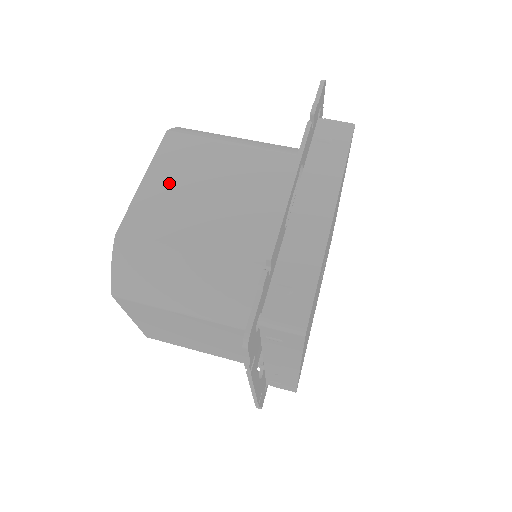
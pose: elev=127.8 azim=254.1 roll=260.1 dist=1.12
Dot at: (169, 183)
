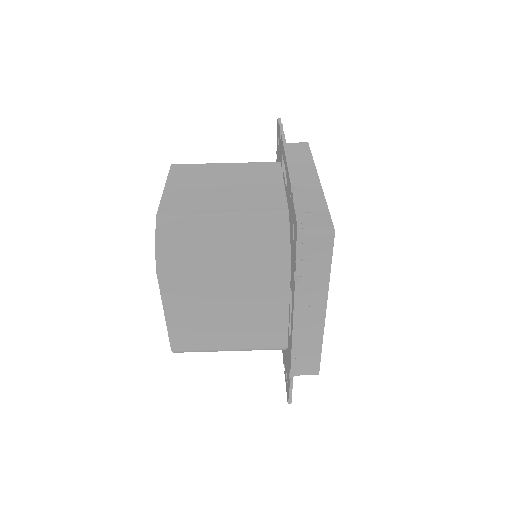
Dot at: (187, 186)
